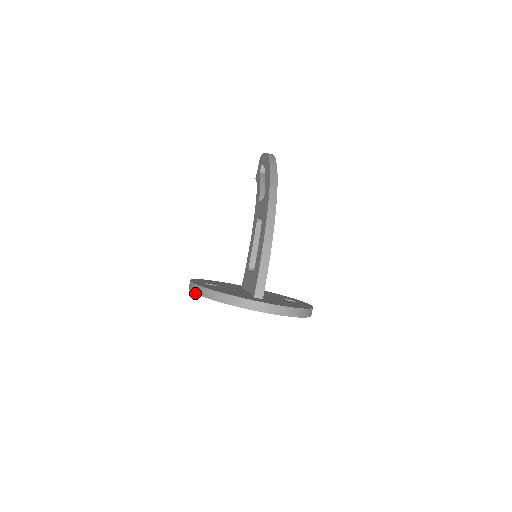
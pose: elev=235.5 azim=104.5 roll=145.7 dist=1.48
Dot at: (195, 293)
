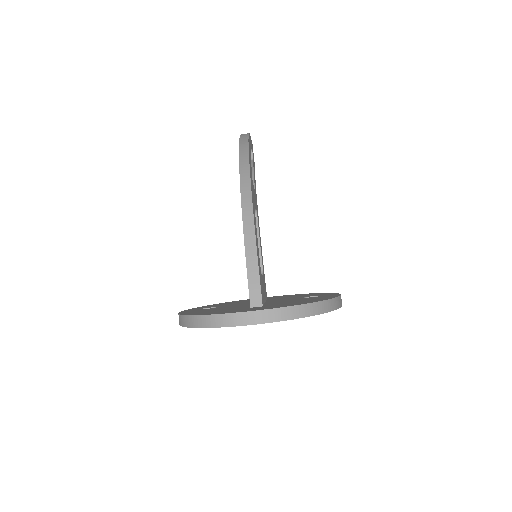
Dot at: (180, 325)
